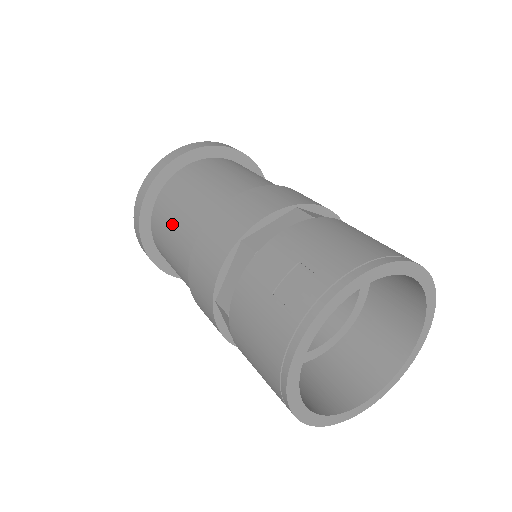
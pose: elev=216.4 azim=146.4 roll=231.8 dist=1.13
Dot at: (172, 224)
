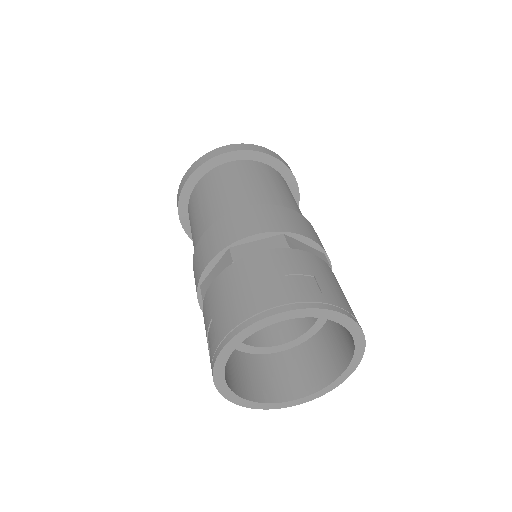
Dot at: occluded
